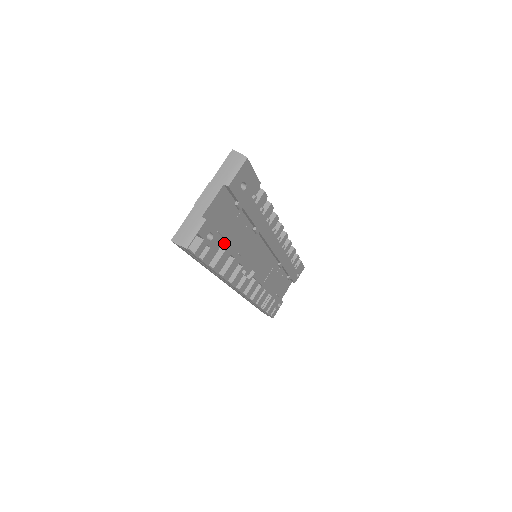
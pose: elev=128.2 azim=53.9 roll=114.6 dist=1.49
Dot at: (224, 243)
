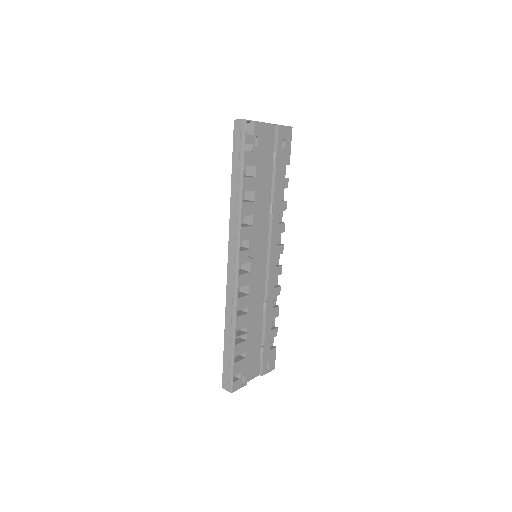
Dot at: (258, 168)
